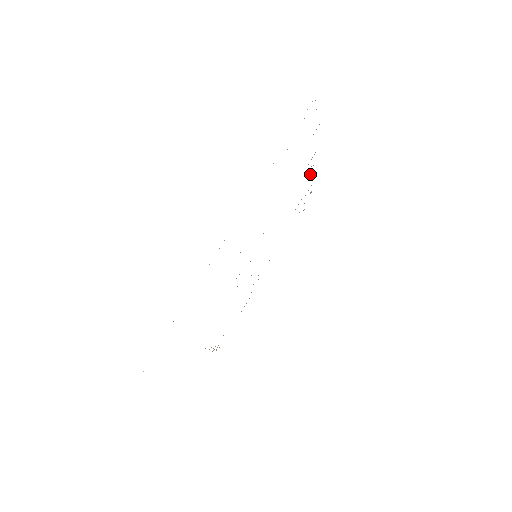
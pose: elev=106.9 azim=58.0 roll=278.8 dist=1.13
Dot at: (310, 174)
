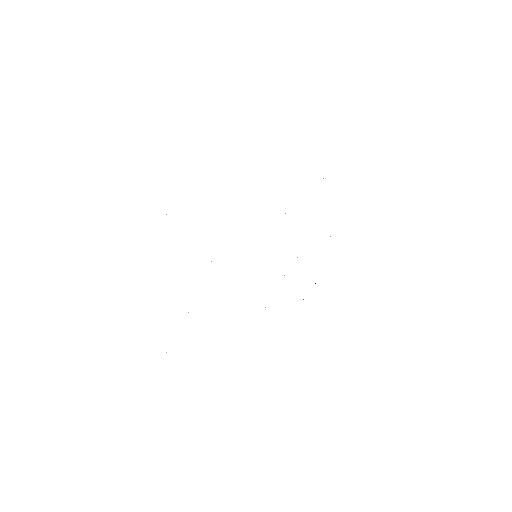
Dot at: occluded
